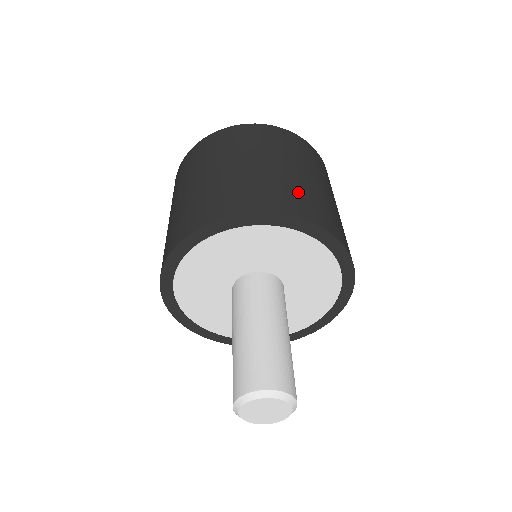
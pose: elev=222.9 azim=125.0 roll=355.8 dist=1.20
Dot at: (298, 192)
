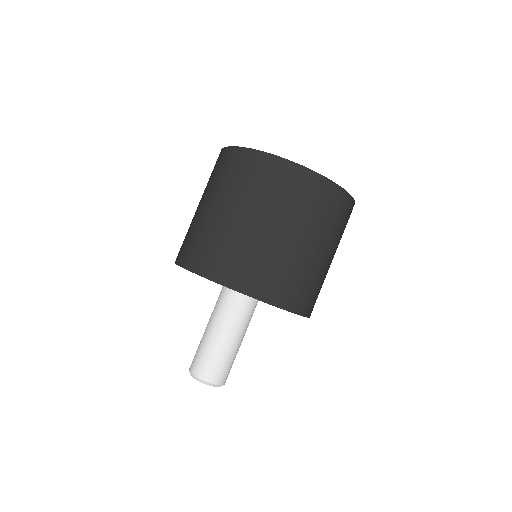
Dot at: (295, 276)
